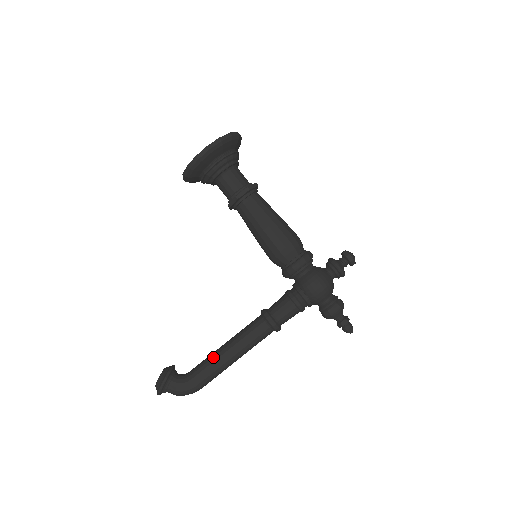
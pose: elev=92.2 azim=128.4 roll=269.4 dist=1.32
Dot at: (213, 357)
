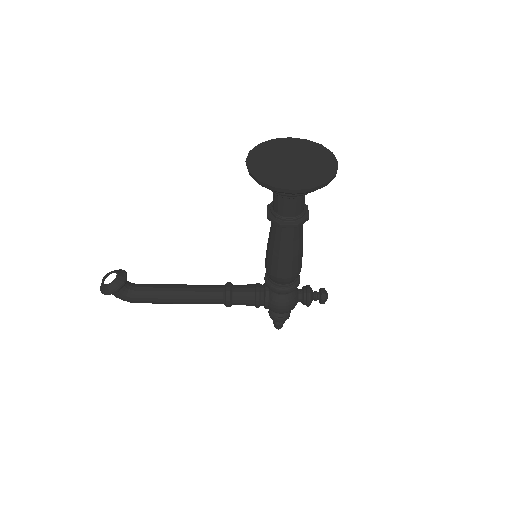
Dot at: (164, 295)
